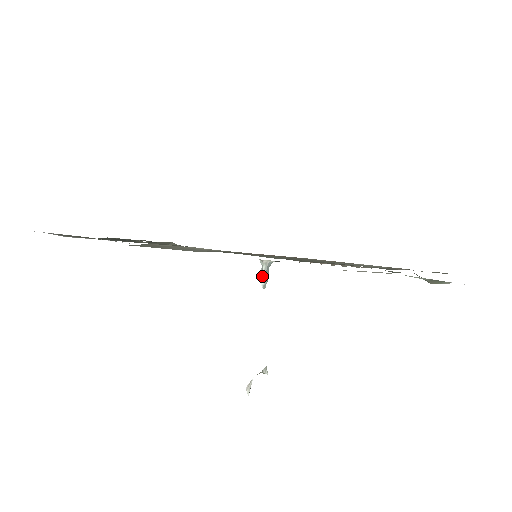
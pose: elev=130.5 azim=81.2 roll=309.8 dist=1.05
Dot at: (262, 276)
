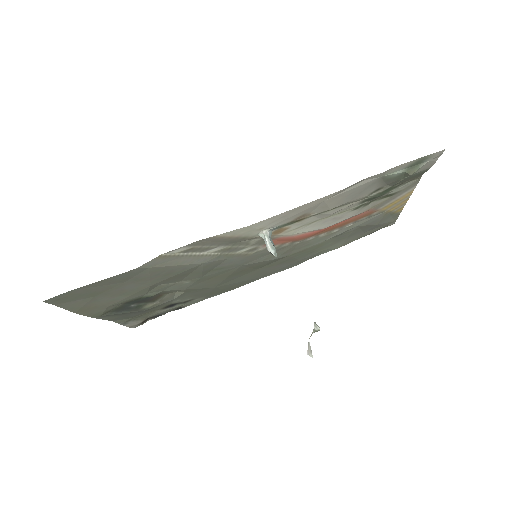
Dot at: (269, 246)
